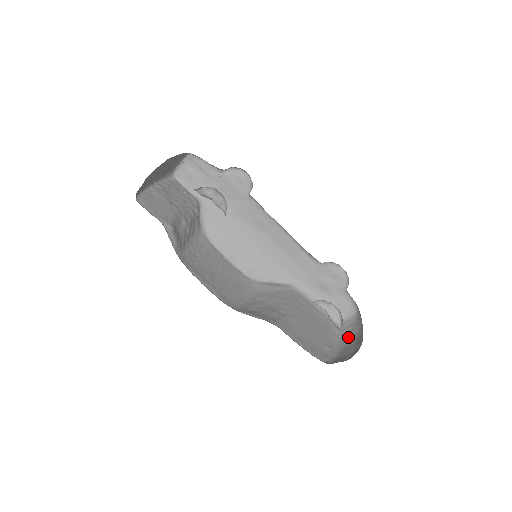
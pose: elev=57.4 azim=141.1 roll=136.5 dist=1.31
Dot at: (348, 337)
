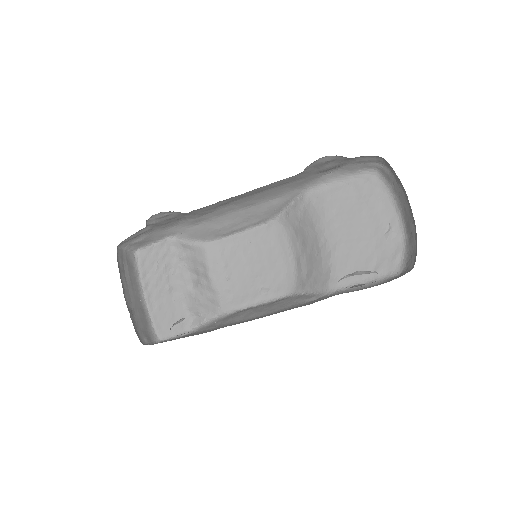
Dot at: (399, 194)
